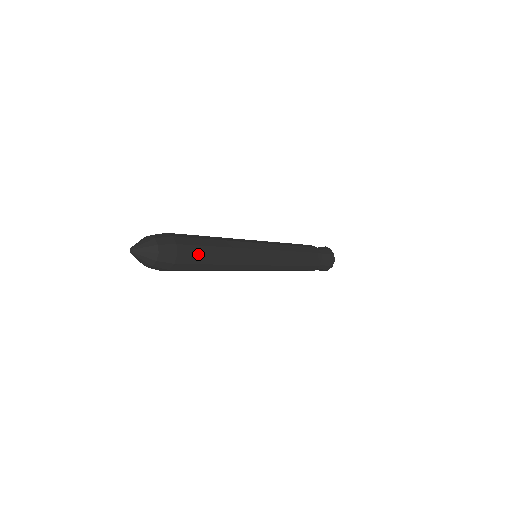
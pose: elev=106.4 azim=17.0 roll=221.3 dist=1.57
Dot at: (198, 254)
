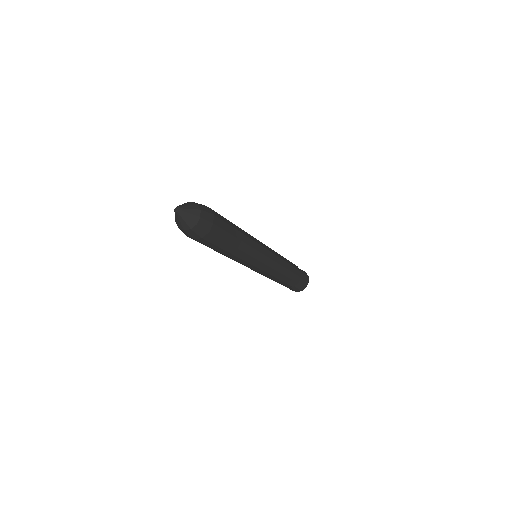
Dot at: (223, 239)
